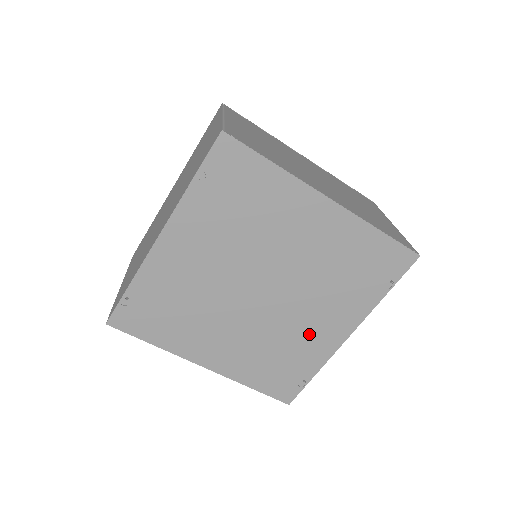
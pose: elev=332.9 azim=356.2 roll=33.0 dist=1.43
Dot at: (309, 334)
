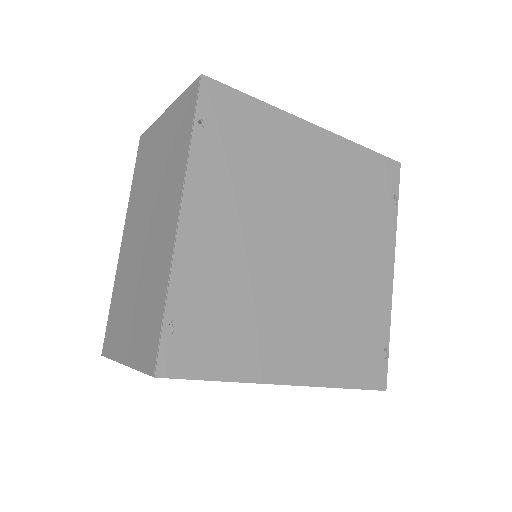
Dot at: (363, 284)
